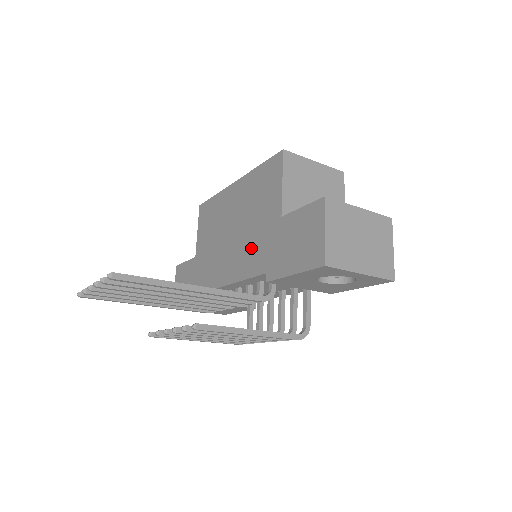
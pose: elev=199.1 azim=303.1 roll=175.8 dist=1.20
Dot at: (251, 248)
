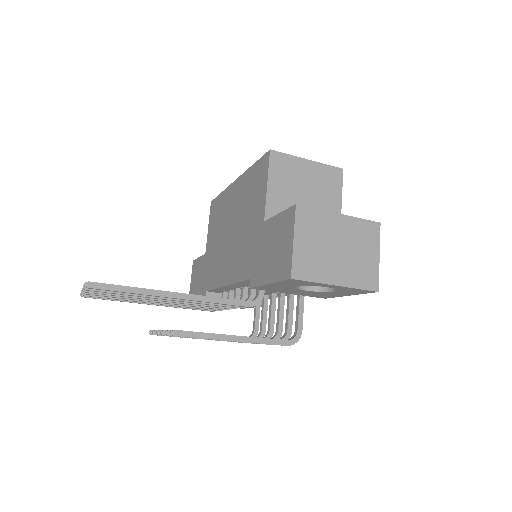
Dot at: (242, 251)
